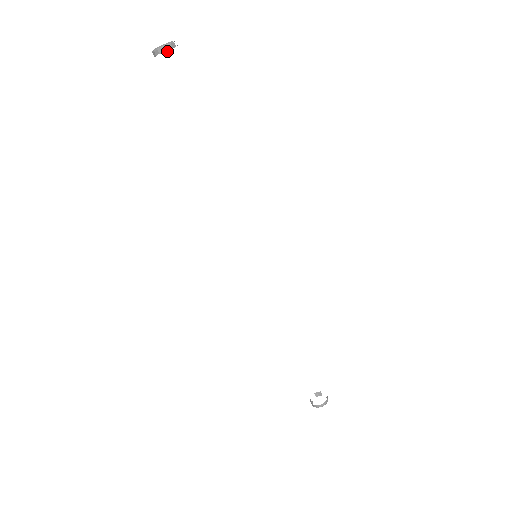
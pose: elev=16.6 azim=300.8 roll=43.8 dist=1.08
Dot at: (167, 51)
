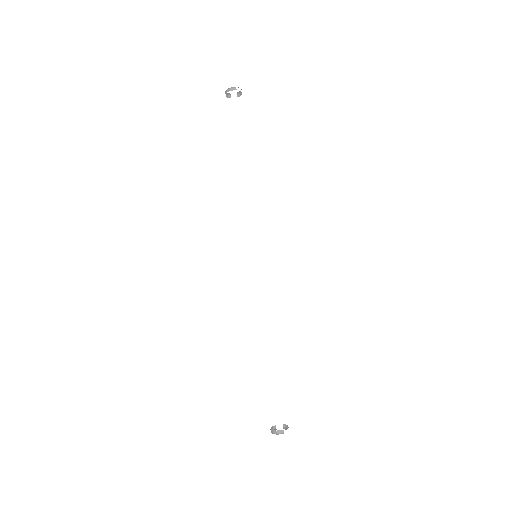
Dot at: occluded
